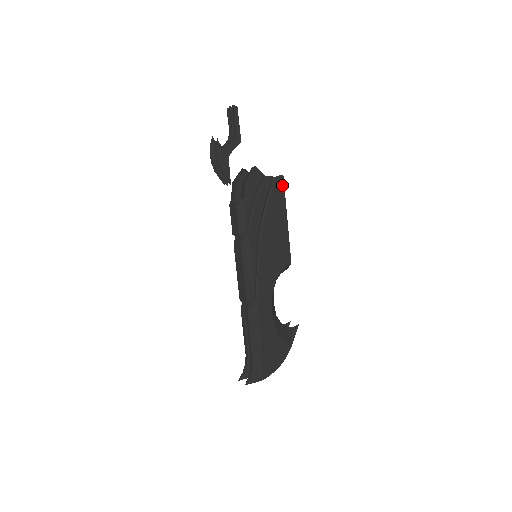
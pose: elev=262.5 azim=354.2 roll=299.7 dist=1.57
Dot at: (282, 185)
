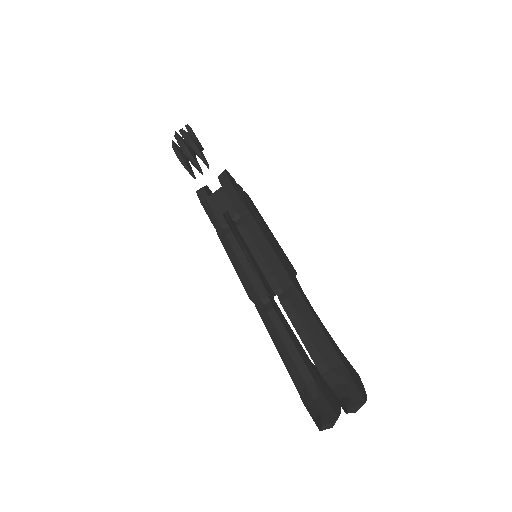
Dot at: (252, 202)
